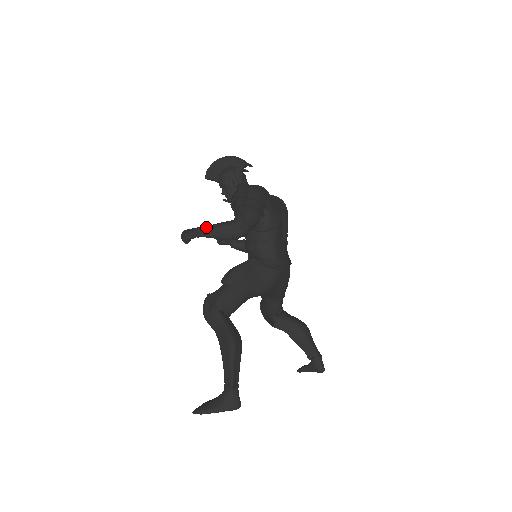
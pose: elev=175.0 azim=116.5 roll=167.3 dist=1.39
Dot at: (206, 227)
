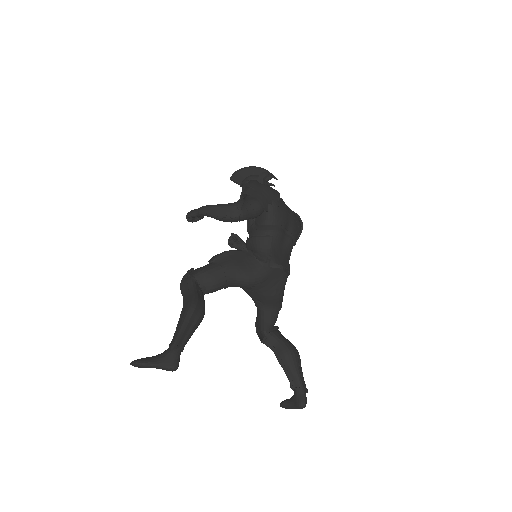
Dot at: (208, 205)
